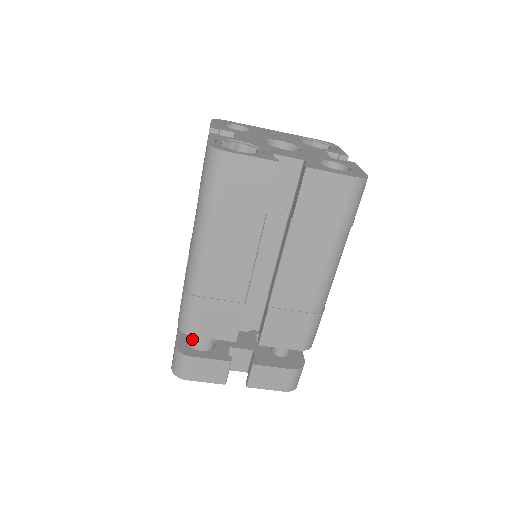
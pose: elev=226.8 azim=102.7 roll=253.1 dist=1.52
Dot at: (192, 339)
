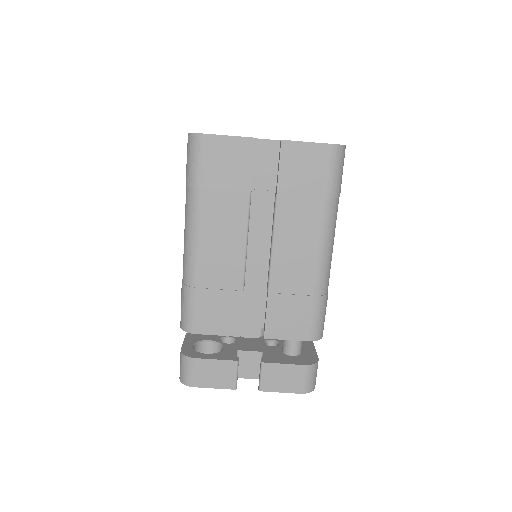
Dot at: (200, 348)
